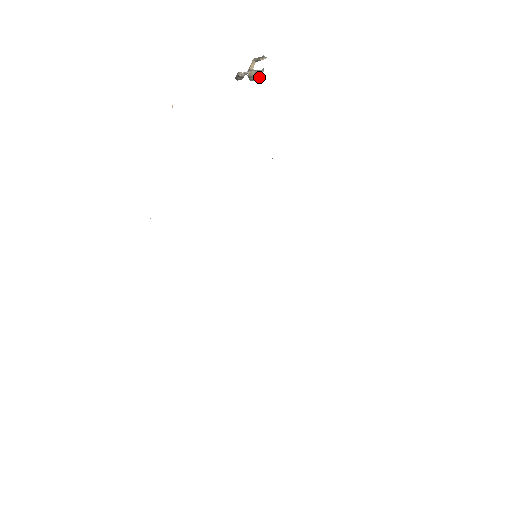
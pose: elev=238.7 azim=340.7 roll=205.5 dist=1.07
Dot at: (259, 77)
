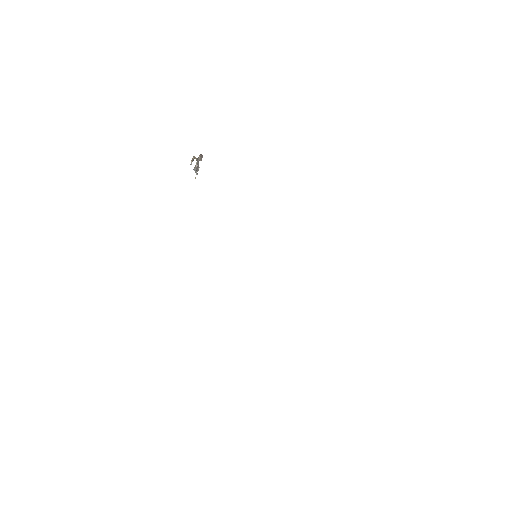
Dot at: occluded
